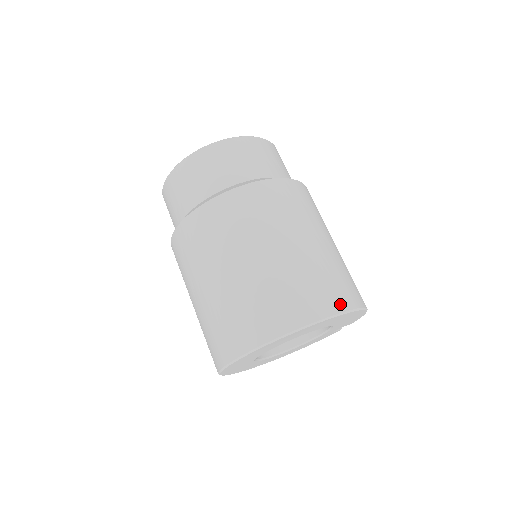
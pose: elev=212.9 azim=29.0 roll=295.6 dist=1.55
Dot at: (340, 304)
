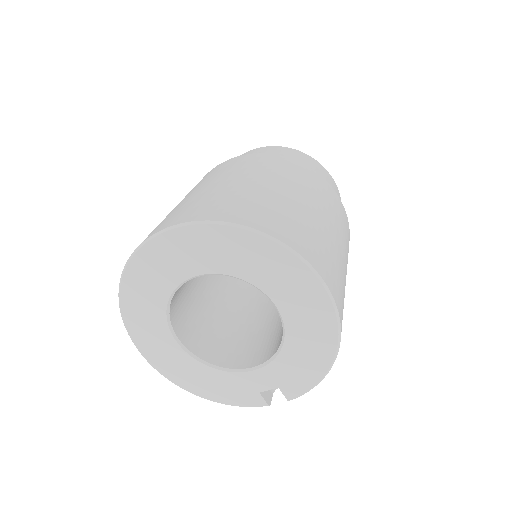
Dot at: (329, 281)
